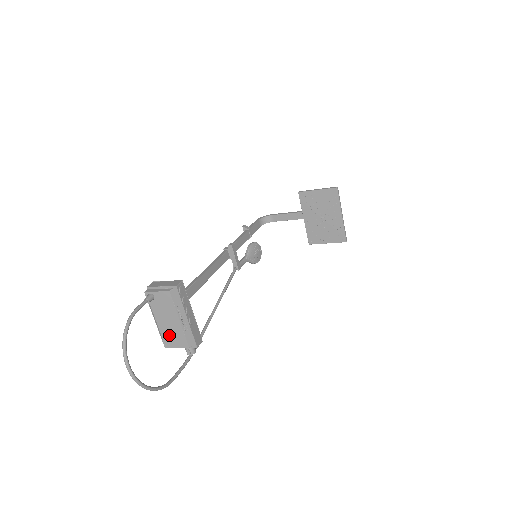
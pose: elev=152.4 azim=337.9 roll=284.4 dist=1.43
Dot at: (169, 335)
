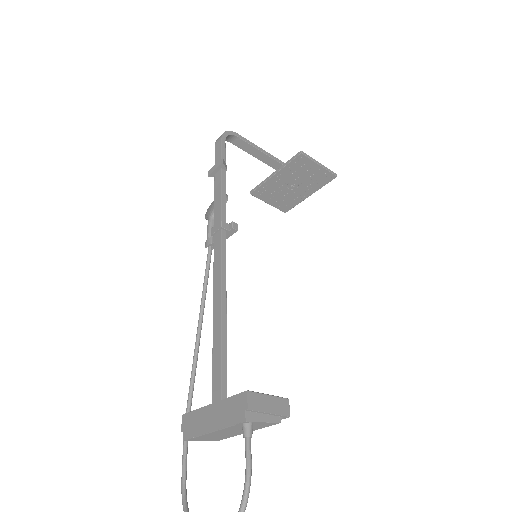
Dot at: (210, 437)
